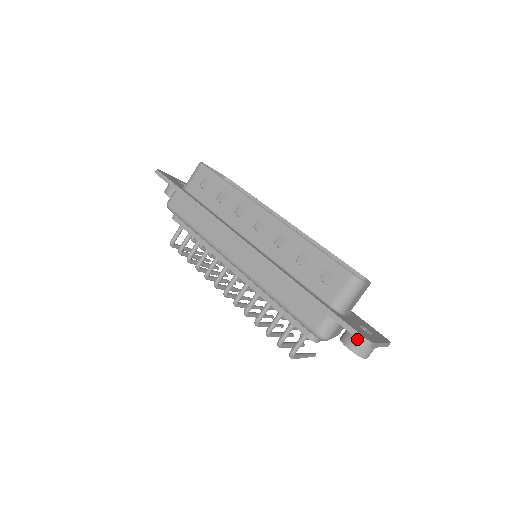
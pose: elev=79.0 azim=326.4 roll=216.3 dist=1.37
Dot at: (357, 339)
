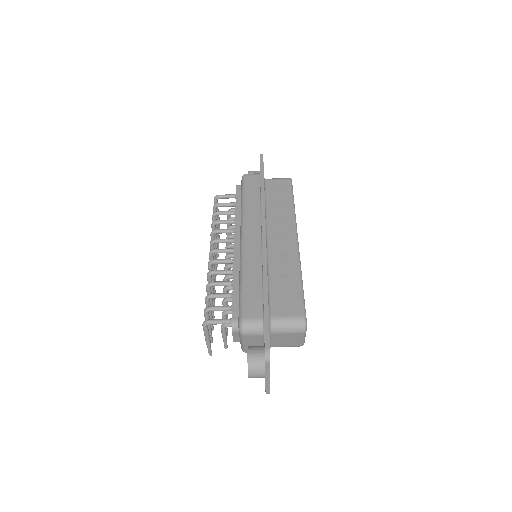
Dot at: (260, 355)
